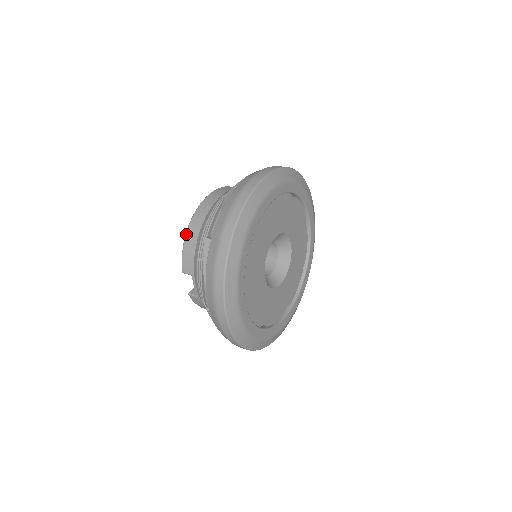
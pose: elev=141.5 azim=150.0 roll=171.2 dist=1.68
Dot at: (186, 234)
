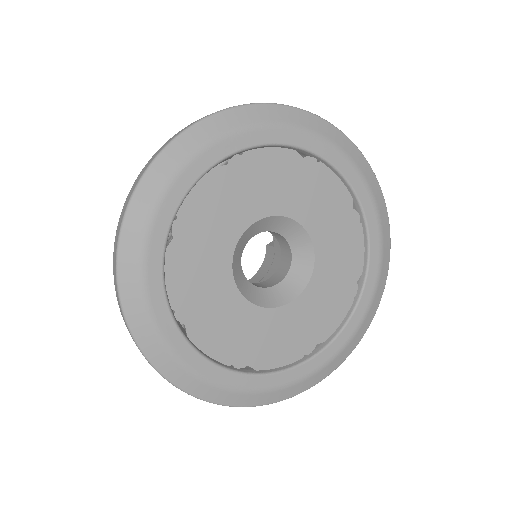
Dot at: occluded
